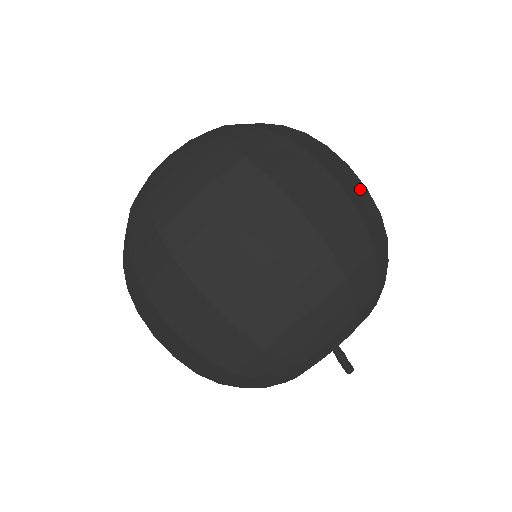
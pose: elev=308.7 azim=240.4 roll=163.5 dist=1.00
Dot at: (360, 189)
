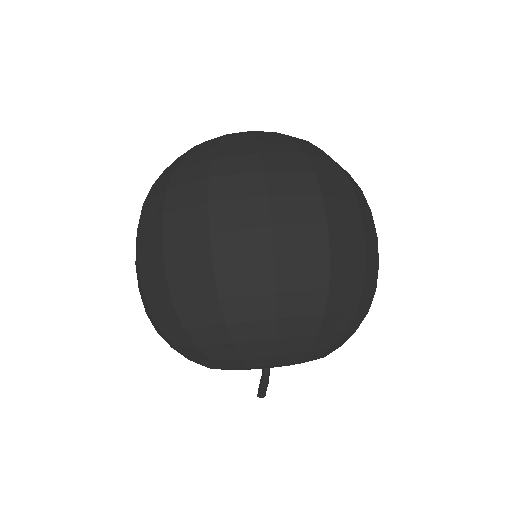
Dot at: (355, 256)
